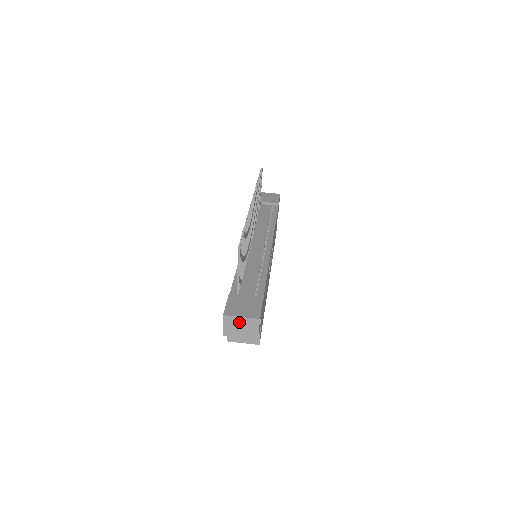
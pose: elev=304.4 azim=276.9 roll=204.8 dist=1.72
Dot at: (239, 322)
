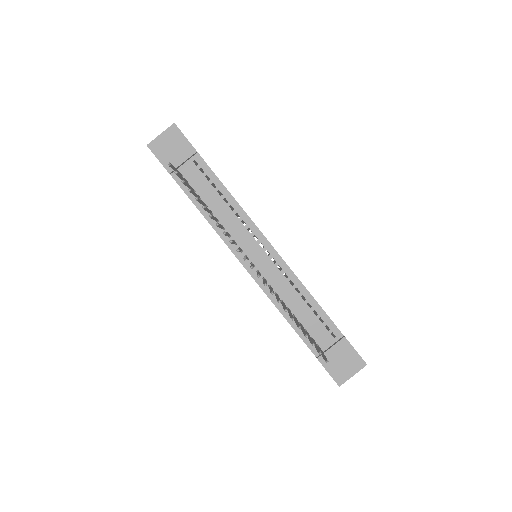
Dot at: (350, 375)
